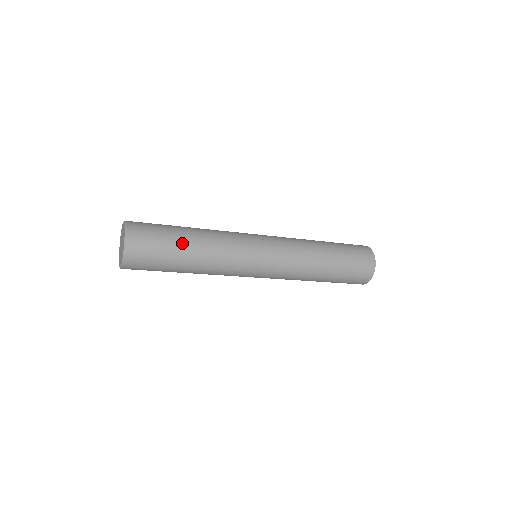
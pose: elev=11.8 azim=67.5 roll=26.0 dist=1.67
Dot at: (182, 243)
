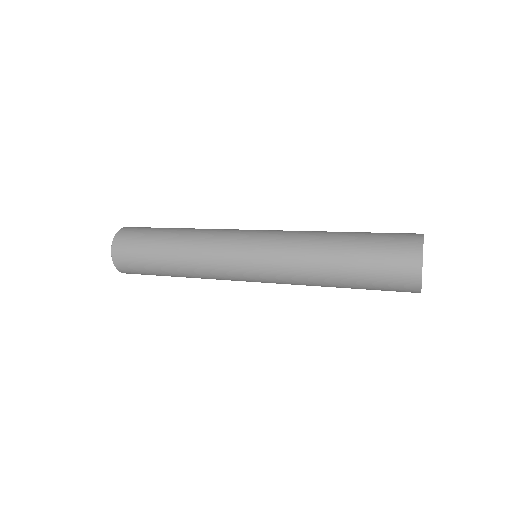
Dot at: (159, 249)
